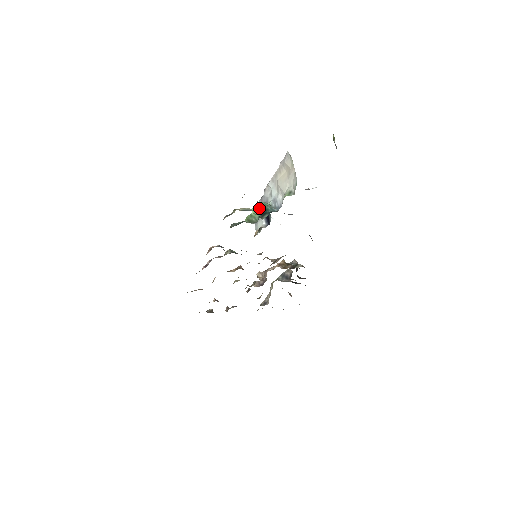
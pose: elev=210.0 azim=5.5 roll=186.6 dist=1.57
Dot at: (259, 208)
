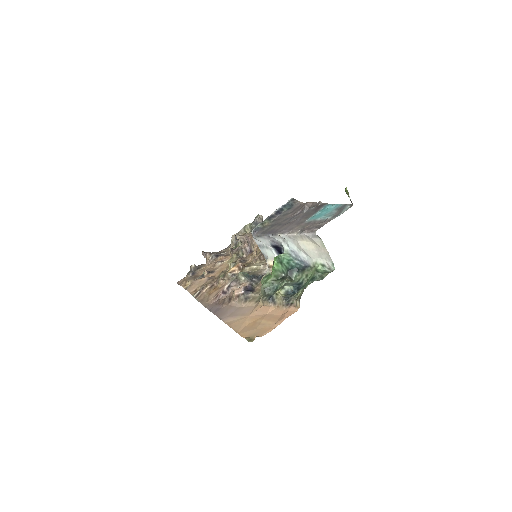
Dot at: (283, 264)
